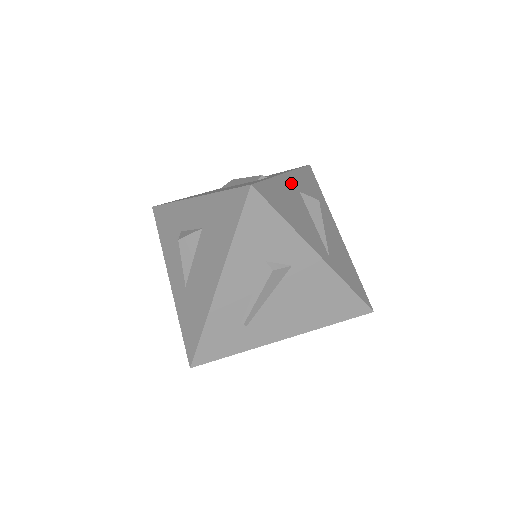
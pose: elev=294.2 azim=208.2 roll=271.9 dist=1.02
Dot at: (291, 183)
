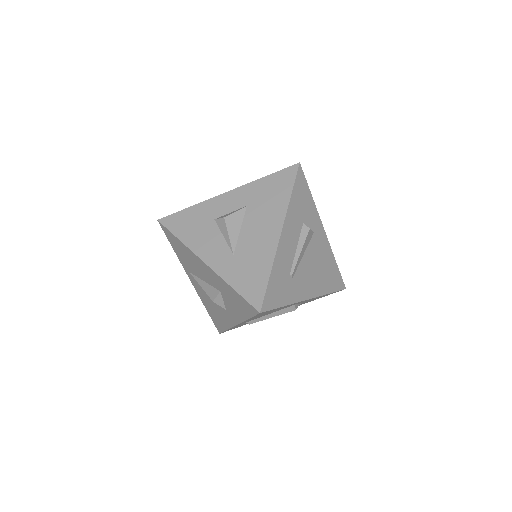
Dot at: occluded
